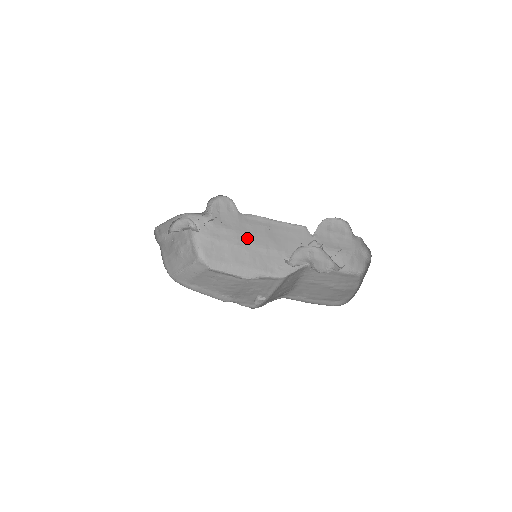
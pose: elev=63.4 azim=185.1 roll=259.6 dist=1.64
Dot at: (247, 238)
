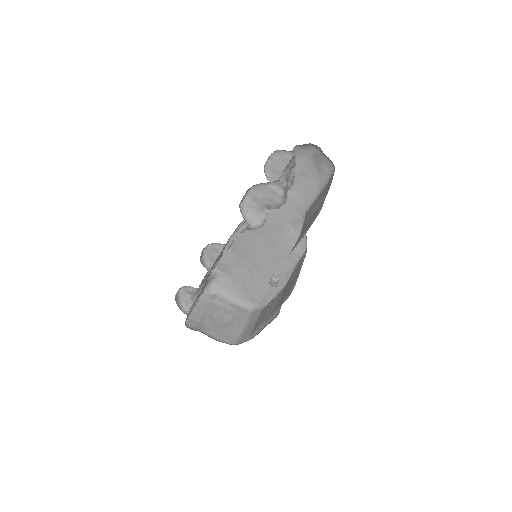
Dot at: (254, 255)
